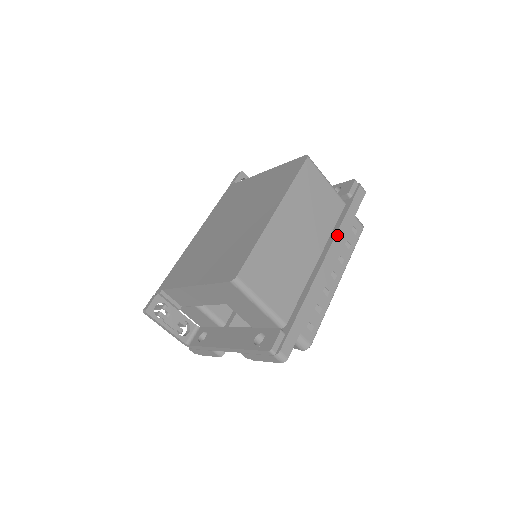
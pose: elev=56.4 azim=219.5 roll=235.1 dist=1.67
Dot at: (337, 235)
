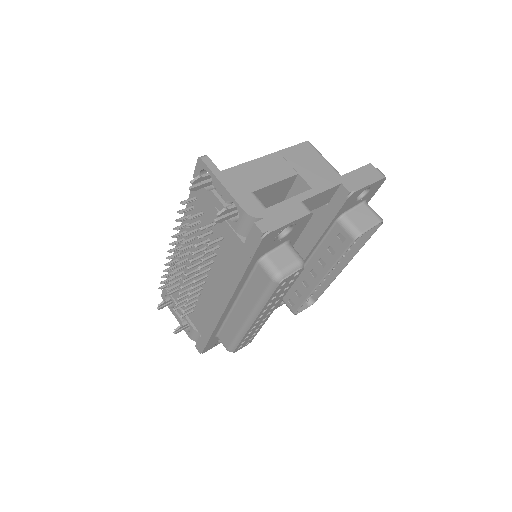
Dot at: occluded
